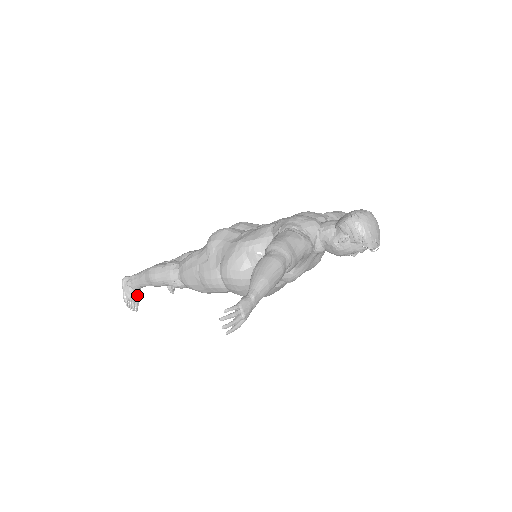
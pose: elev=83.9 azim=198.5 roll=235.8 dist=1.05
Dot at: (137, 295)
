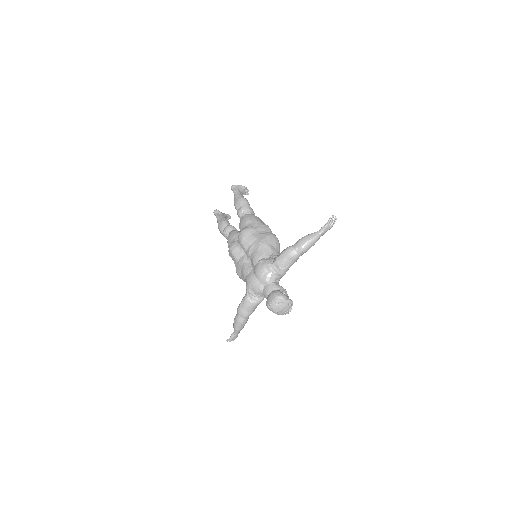
Dot at: (225, 217)
